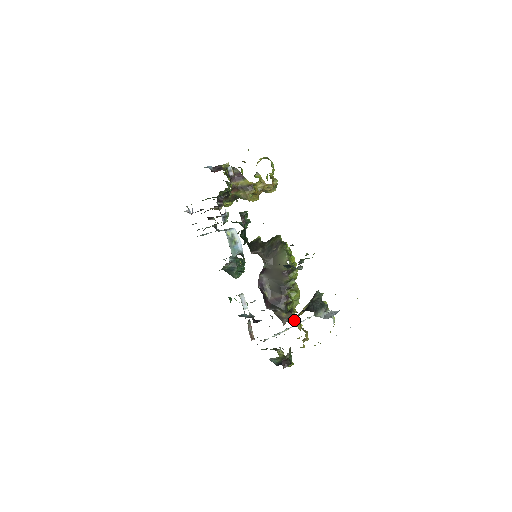
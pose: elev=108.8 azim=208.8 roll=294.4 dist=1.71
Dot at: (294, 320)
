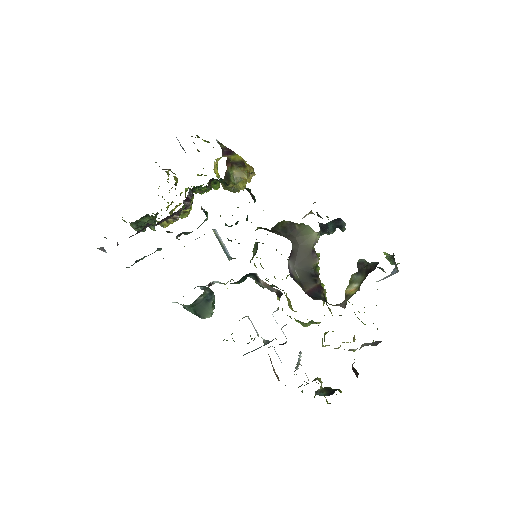
Dot at: occluded
